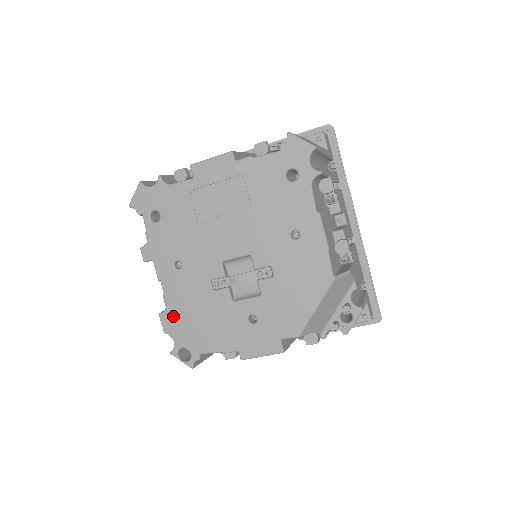
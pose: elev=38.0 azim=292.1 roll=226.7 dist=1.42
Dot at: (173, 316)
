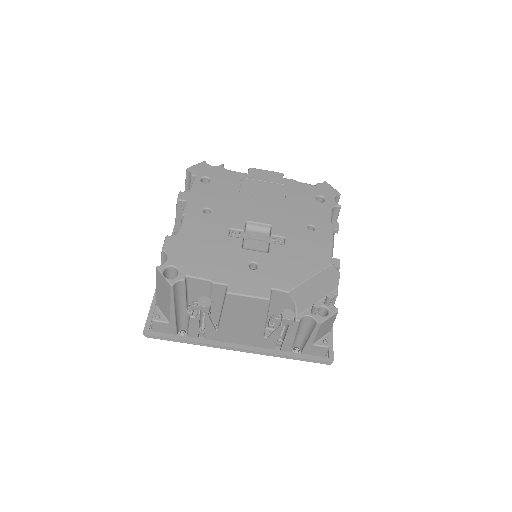
Dot at: (180, 240)
